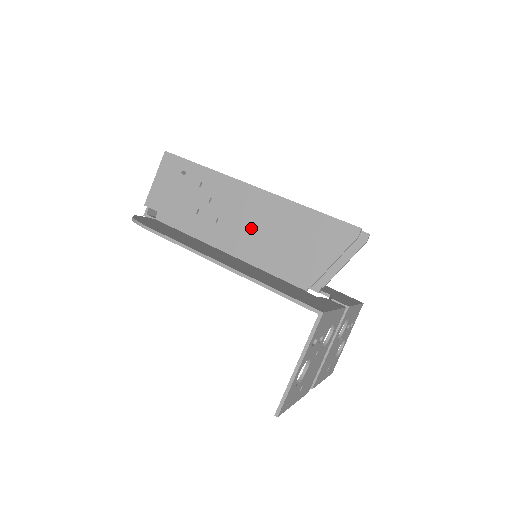
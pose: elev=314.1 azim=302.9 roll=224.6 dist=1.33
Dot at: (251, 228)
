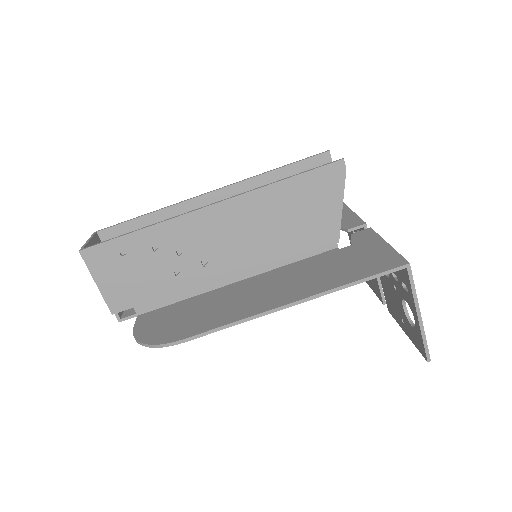
Dot at: (243, 242)
